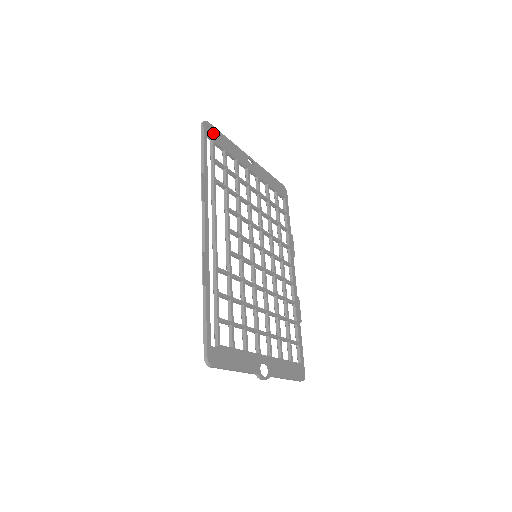
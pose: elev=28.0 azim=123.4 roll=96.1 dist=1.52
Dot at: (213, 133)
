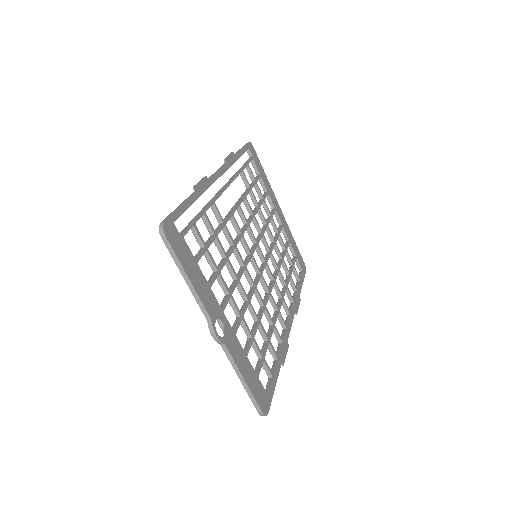
Dot at: (254, 155)
